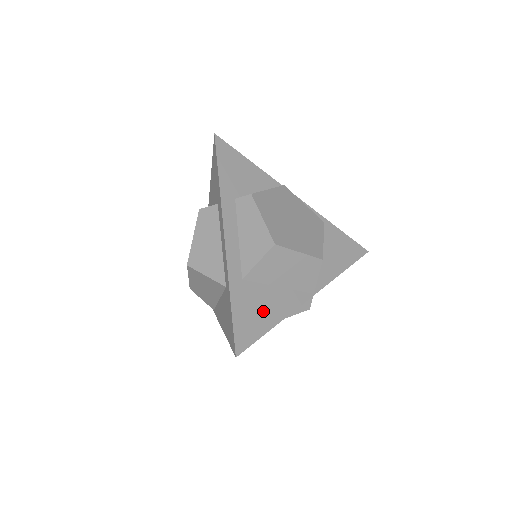
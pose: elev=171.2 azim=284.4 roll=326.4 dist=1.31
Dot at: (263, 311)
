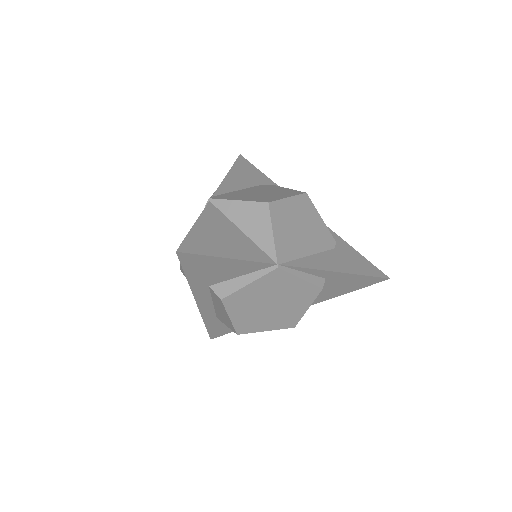
Dot at: occluded
